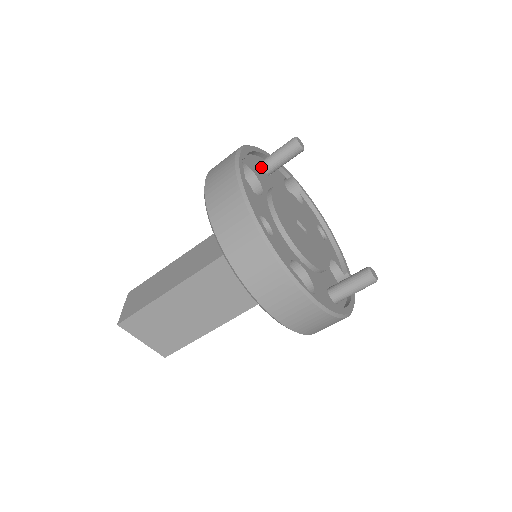
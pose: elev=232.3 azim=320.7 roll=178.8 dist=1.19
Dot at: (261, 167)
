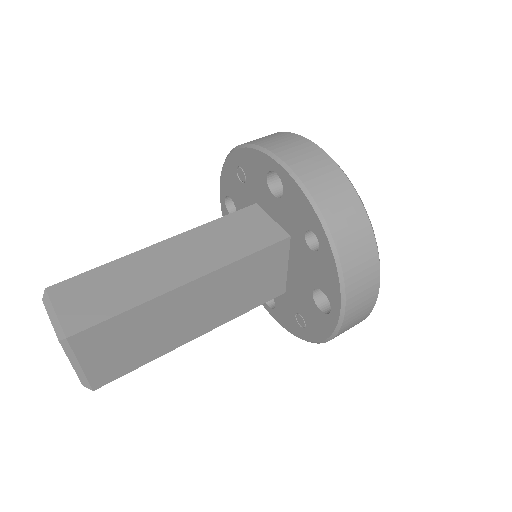
Dot at: occluded
